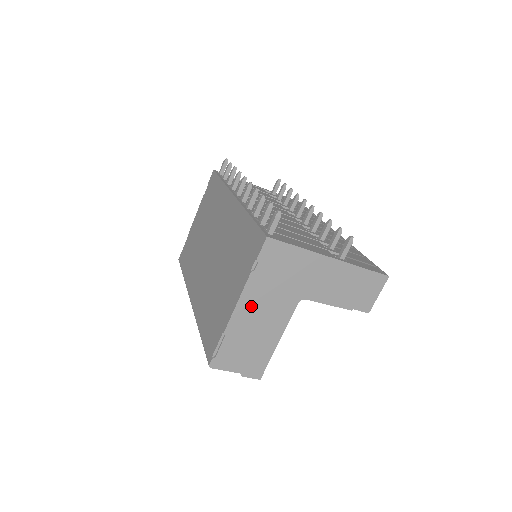
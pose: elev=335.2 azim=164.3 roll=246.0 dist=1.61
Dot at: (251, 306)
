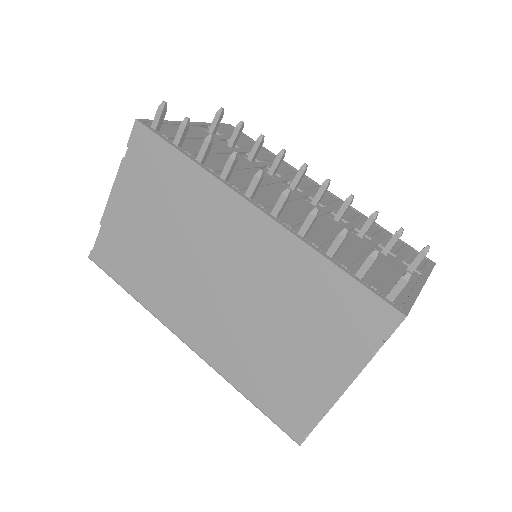
Dot at: occluded
